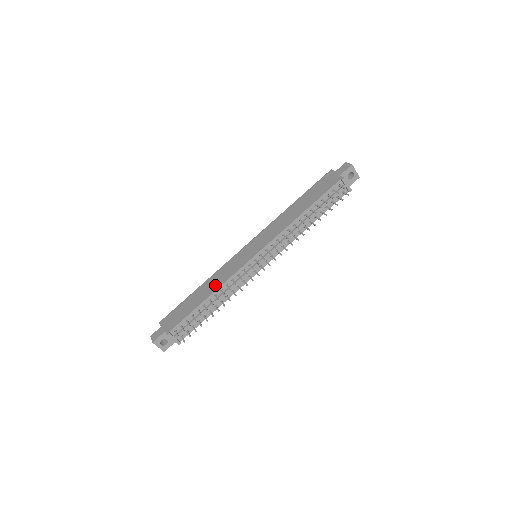
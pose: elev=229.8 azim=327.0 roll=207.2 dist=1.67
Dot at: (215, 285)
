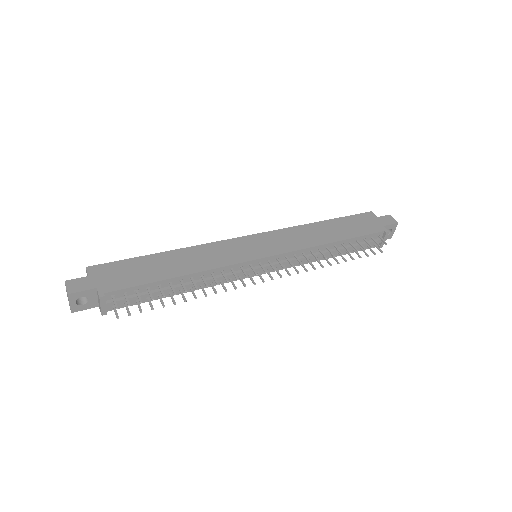
Dot at: (196, 264)
